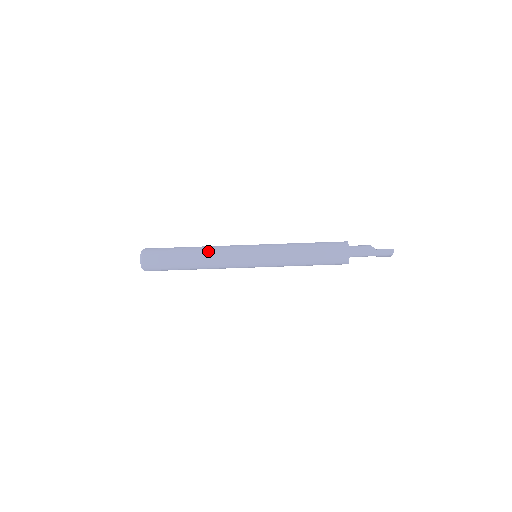
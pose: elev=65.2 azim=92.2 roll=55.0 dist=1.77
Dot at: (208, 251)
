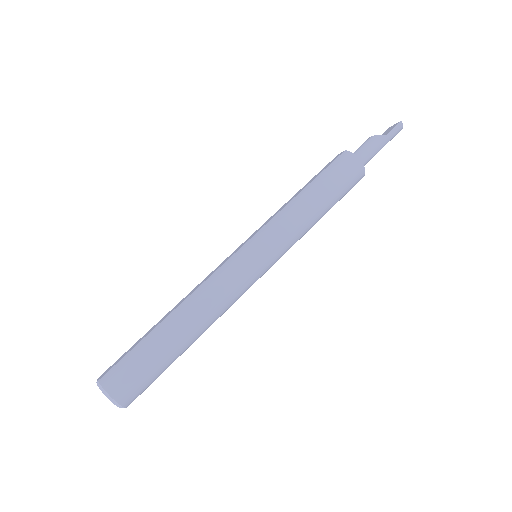
Dot at: (197, 304)
